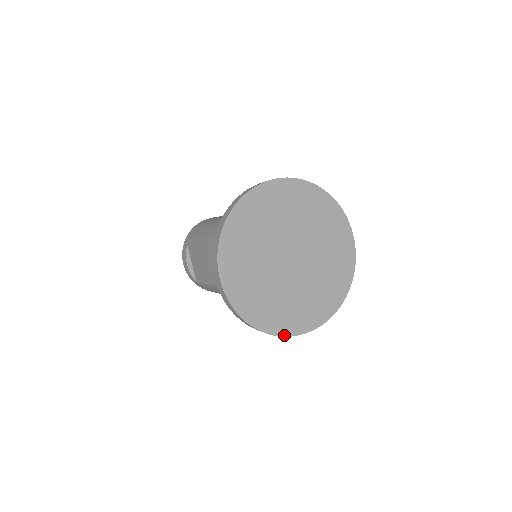
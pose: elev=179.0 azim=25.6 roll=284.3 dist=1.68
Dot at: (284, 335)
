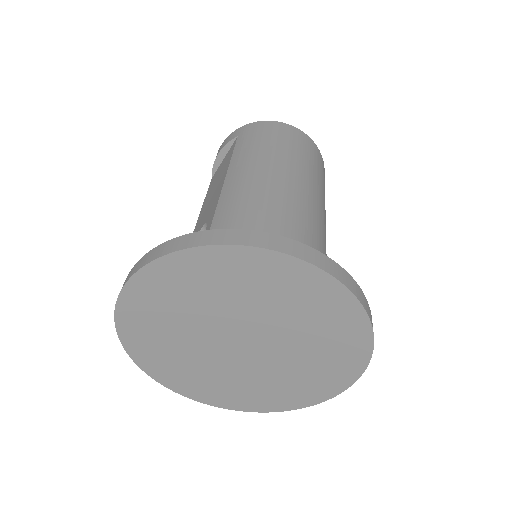
Dot at: (157, 380)
